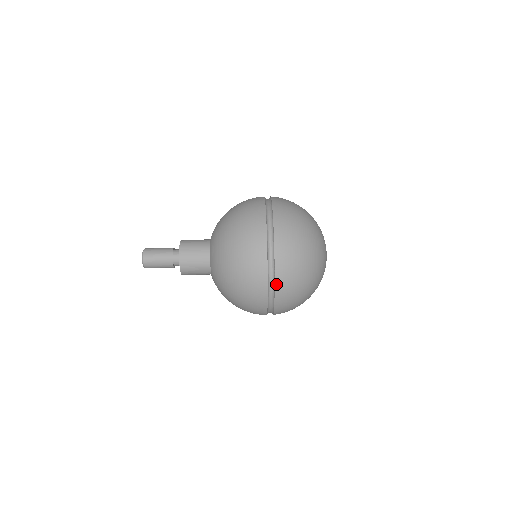
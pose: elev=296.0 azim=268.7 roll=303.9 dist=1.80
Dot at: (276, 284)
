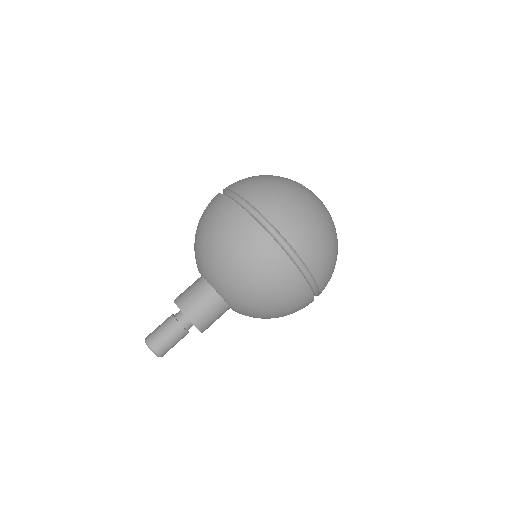
Dot at: occluded
